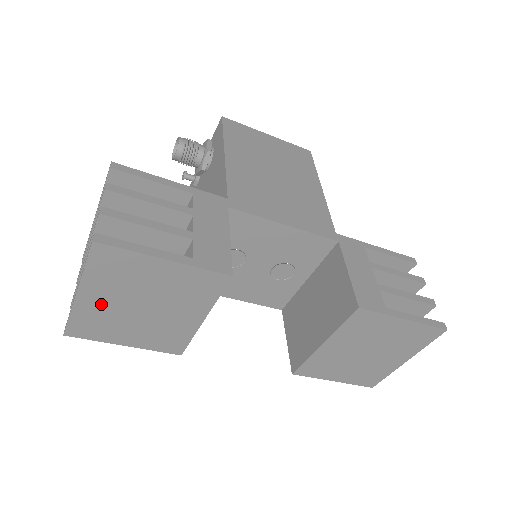
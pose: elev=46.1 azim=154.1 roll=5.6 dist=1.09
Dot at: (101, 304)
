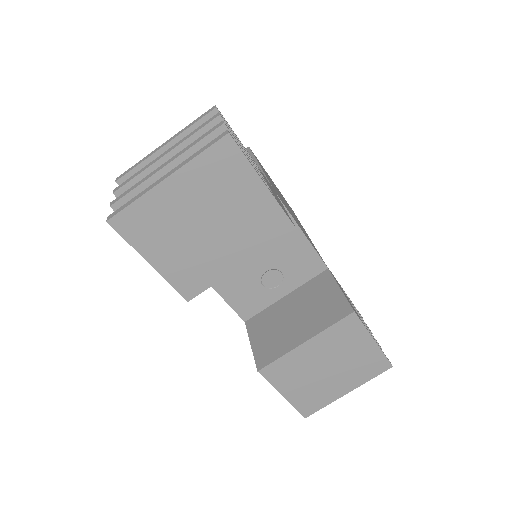
Dot at: (175, 202)
